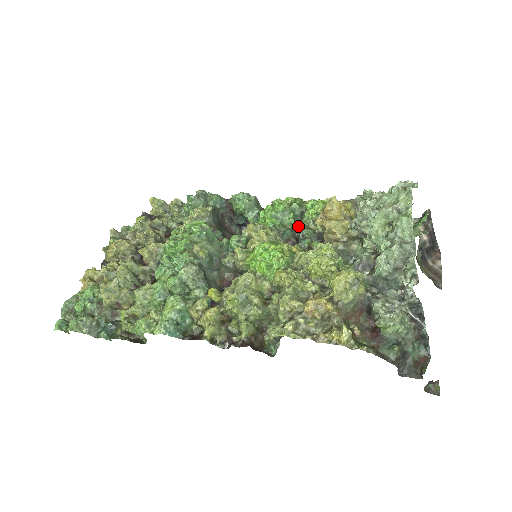
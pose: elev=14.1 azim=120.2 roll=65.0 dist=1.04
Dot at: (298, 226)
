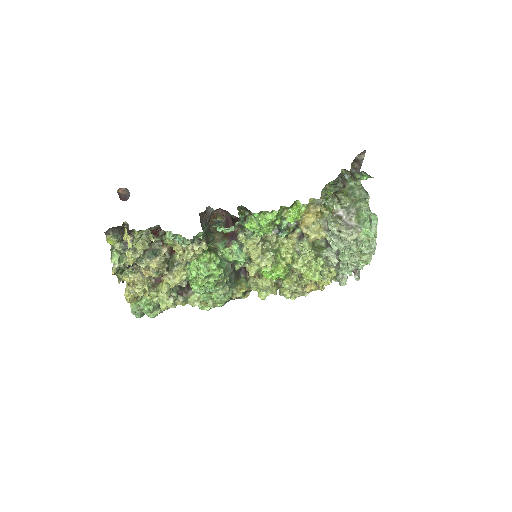
Dot at: (279, 225)
